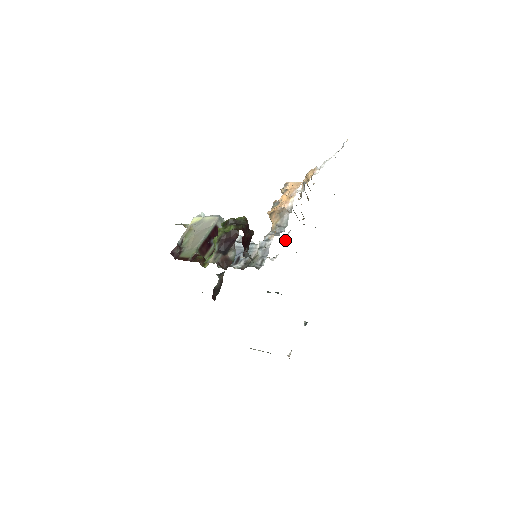
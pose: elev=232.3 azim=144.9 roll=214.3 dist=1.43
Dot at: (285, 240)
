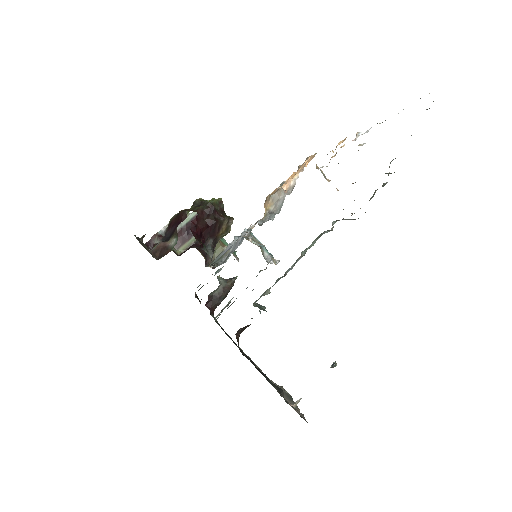
Dot at: occluded
